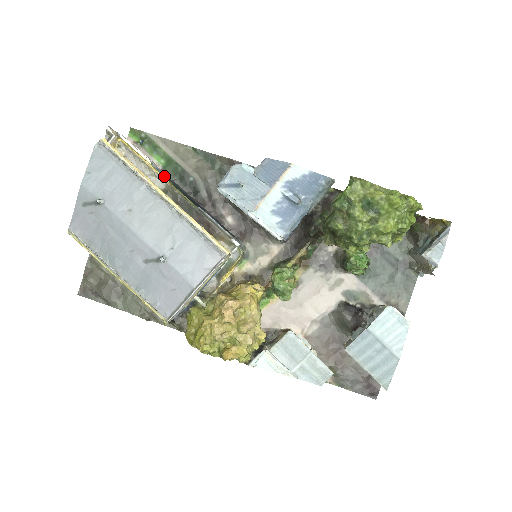
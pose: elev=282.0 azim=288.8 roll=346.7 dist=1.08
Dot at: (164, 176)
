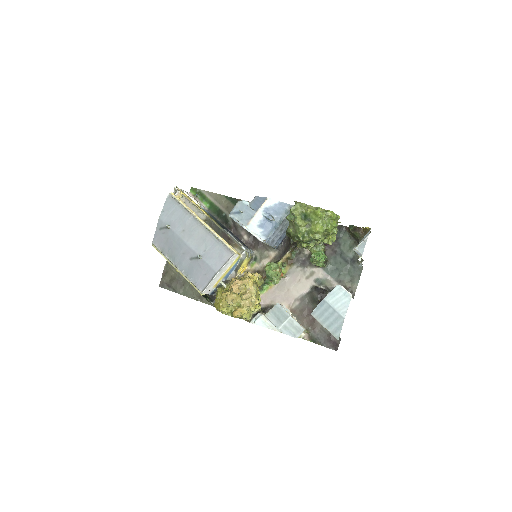
Dot at: (208, 213)
